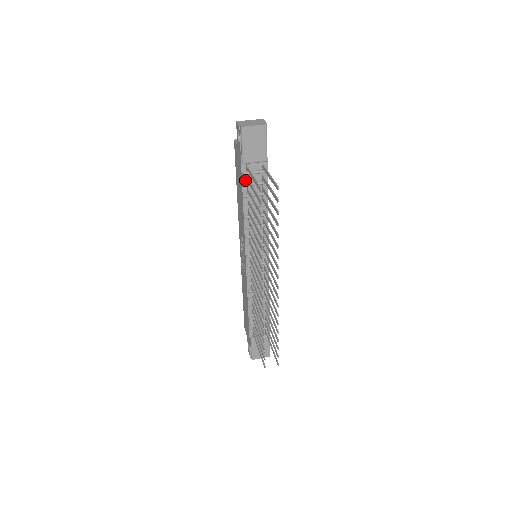
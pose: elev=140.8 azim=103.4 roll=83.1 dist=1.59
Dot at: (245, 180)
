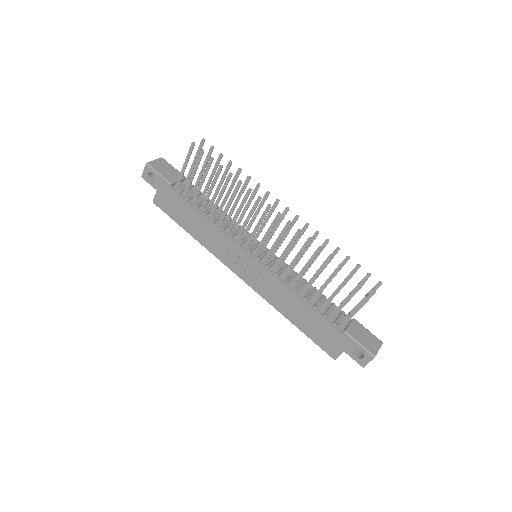
Dot at: (184, 197)
